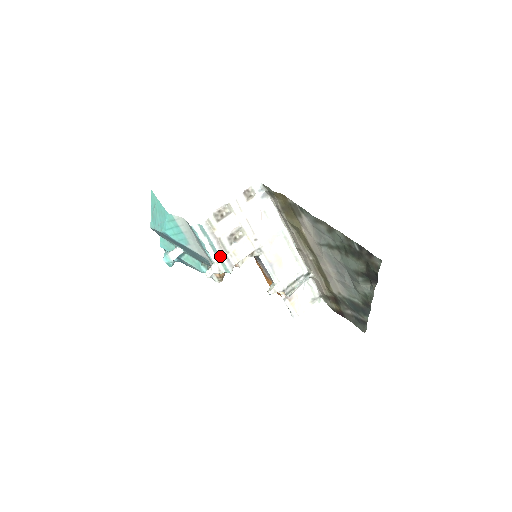
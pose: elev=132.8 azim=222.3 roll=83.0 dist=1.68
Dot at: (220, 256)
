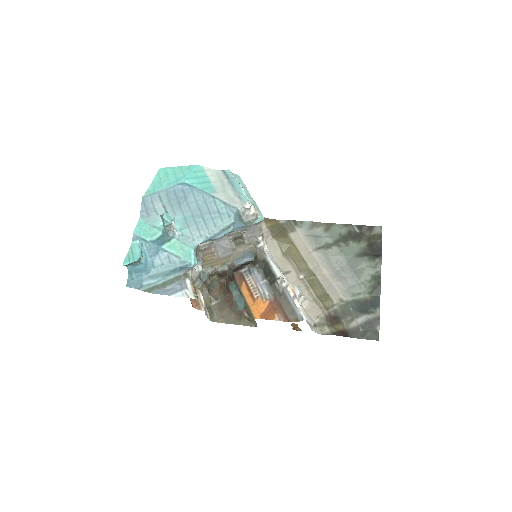
Dot at: (254, 201)
